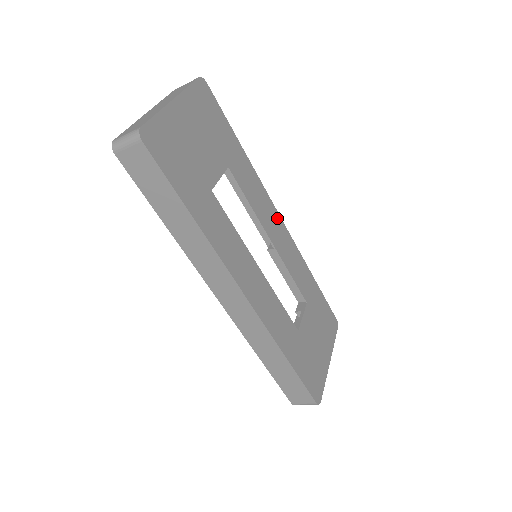
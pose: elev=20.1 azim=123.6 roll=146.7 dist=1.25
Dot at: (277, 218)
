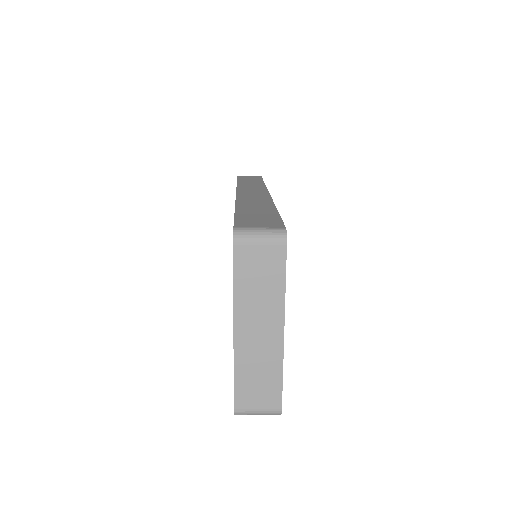
Dot at: occluded
